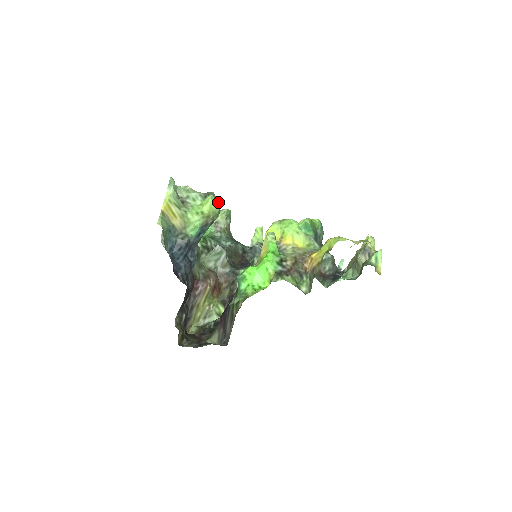
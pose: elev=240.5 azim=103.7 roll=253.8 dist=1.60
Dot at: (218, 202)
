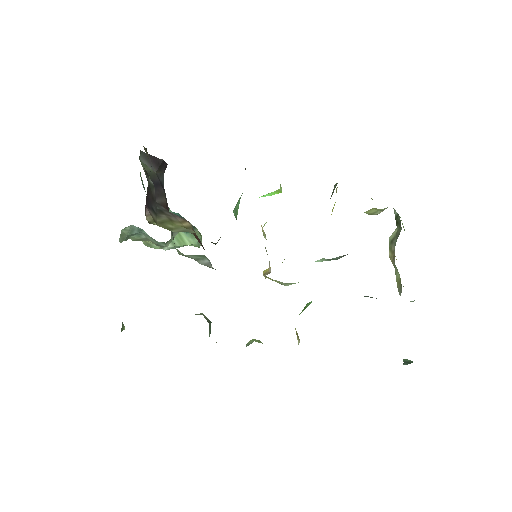
Dot at: occluded
